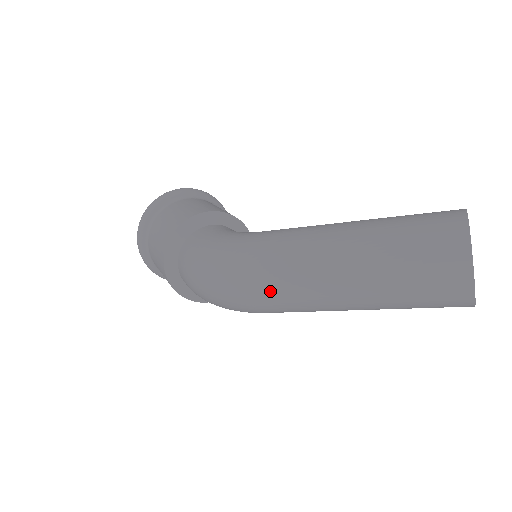
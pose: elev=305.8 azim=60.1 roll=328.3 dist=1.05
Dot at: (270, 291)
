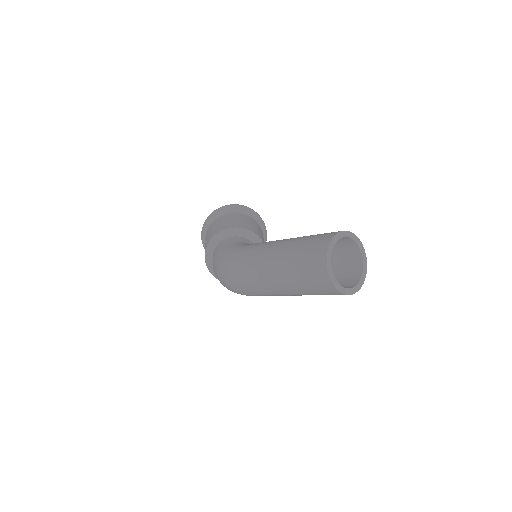
Dot at: (245, 286)
